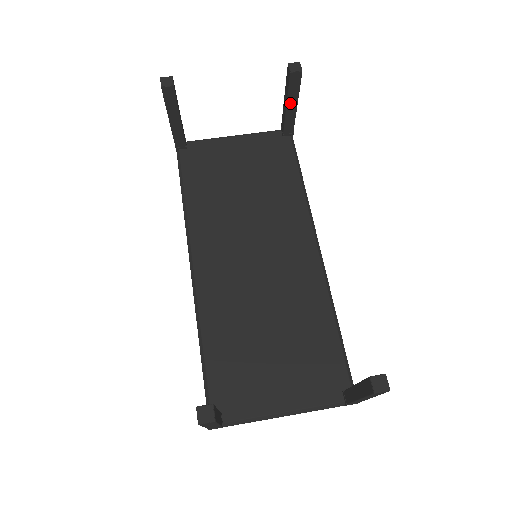
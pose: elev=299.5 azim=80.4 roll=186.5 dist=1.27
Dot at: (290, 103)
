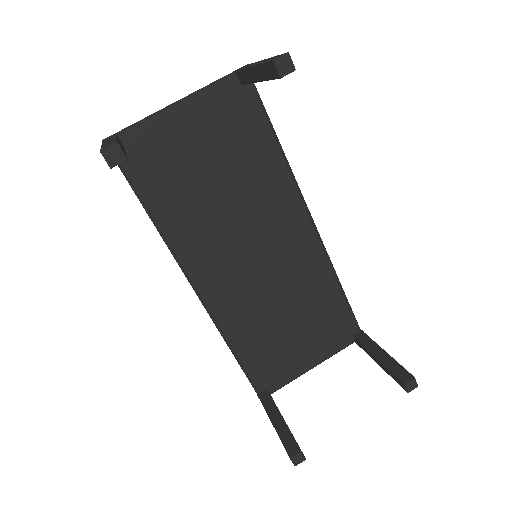
Dot at: occluded
